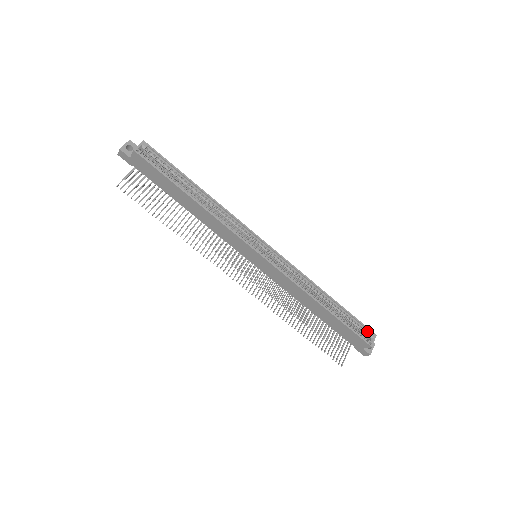
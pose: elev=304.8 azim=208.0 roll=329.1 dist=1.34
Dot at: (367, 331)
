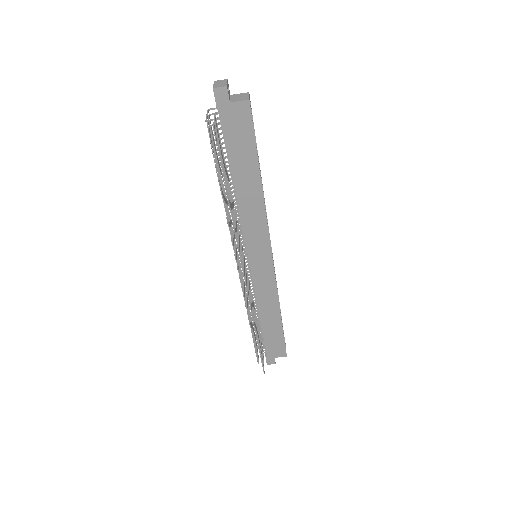
Dot at: occluded
